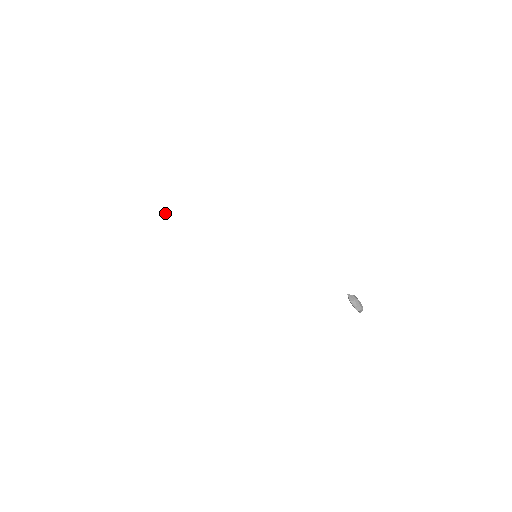
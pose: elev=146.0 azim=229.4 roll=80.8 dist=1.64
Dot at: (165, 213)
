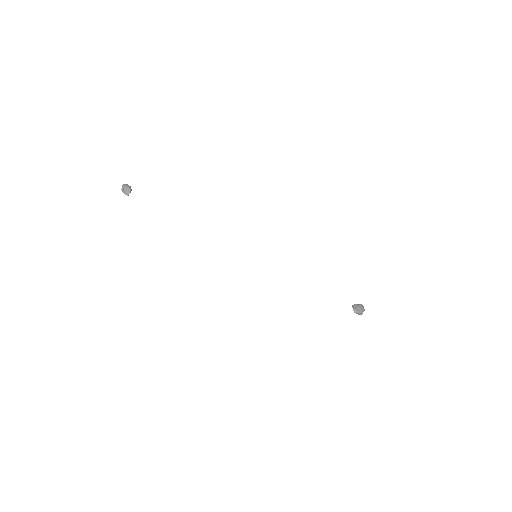
Dot at: occluded
